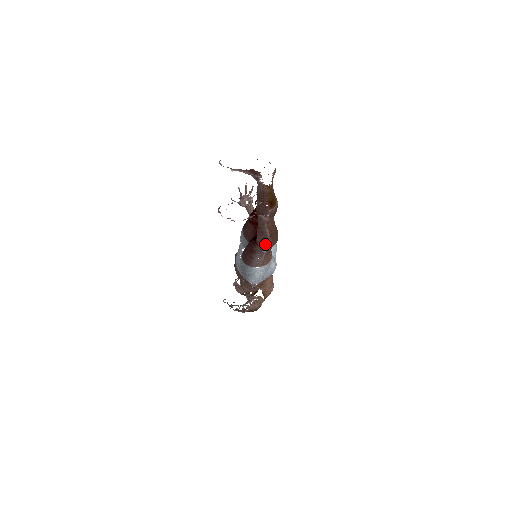
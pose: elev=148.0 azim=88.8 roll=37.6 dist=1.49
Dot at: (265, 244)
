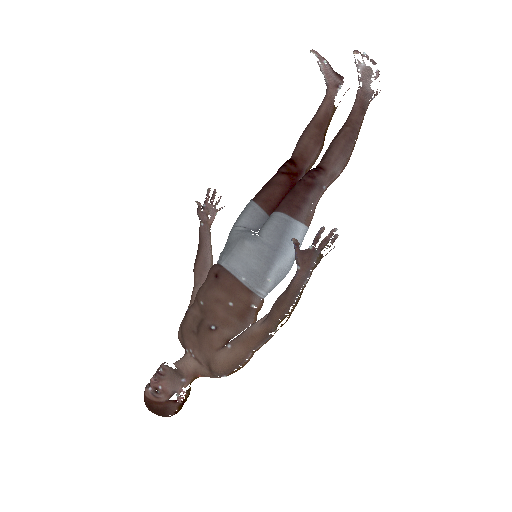
Dot at: (343, 159)
